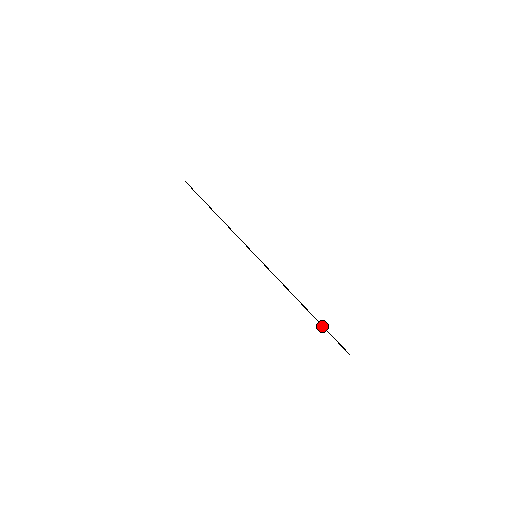
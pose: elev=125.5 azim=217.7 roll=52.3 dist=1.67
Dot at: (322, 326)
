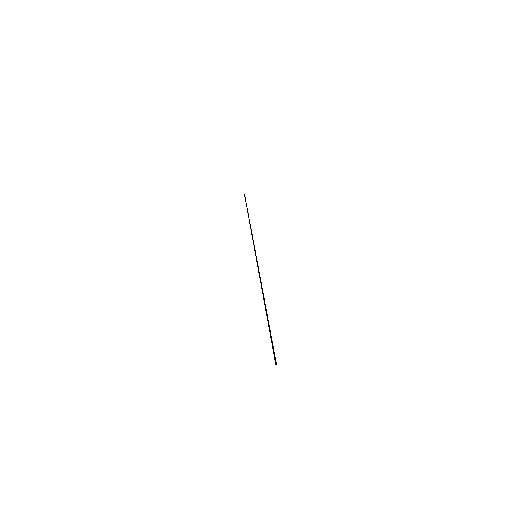
Dot at: (269, 329)
